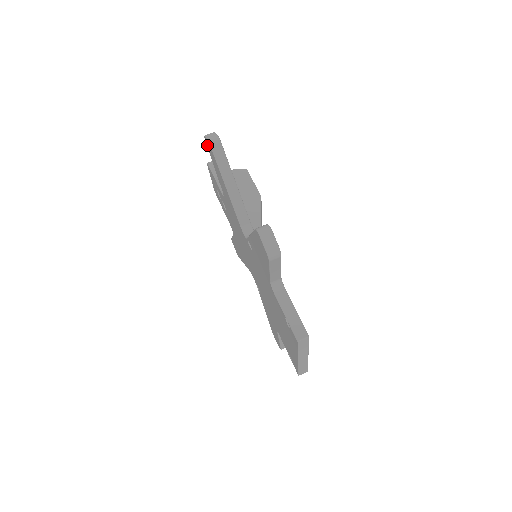
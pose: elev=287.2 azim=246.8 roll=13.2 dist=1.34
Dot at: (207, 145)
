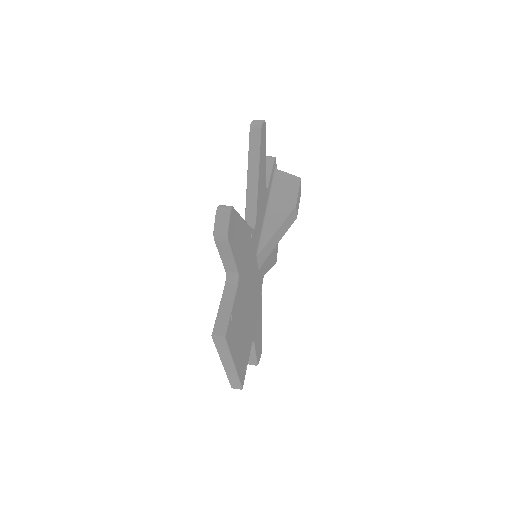
Dot at: occluded
